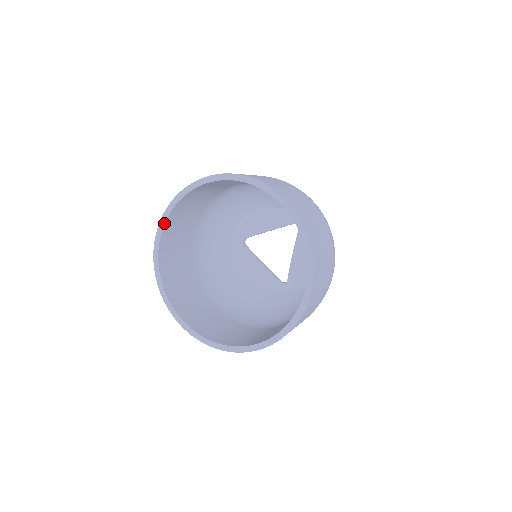
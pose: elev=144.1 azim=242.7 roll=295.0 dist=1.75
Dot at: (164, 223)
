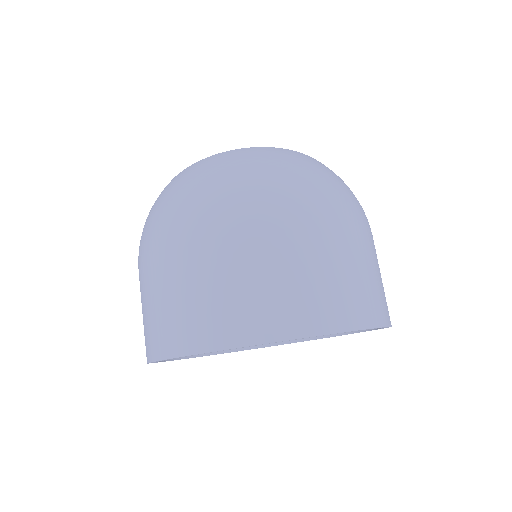
Dot at: occluded
